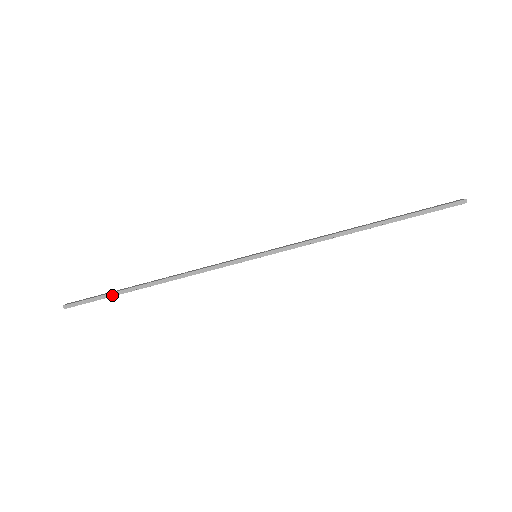
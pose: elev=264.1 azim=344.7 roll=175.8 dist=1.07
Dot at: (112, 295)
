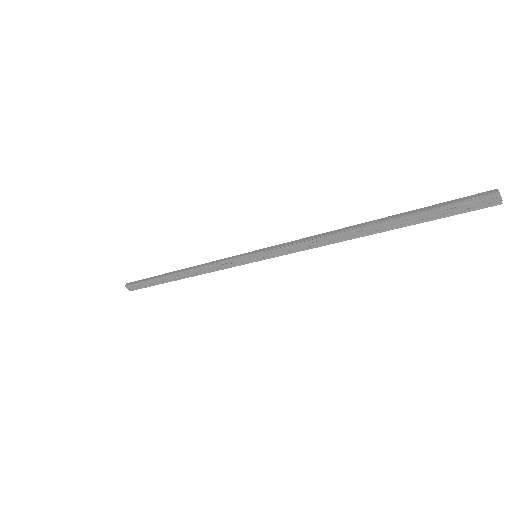
Dot at: (152, 278)
